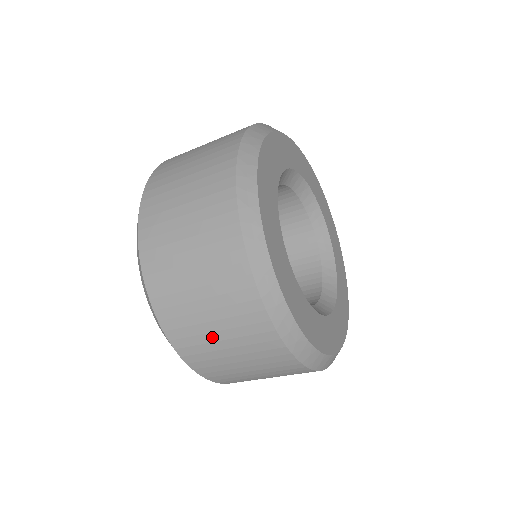
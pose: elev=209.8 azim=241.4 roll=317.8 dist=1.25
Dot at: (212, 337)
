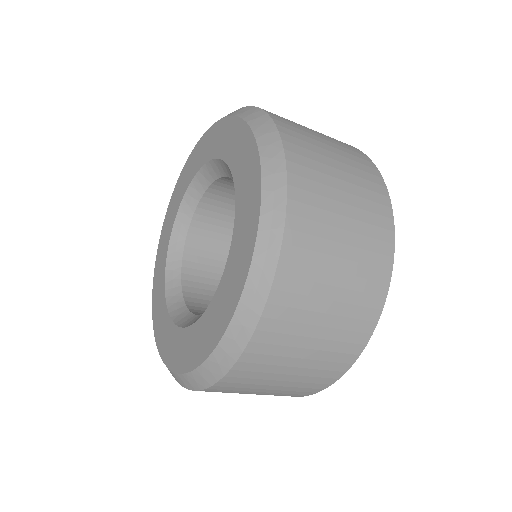
Dot at: (251, 392)
